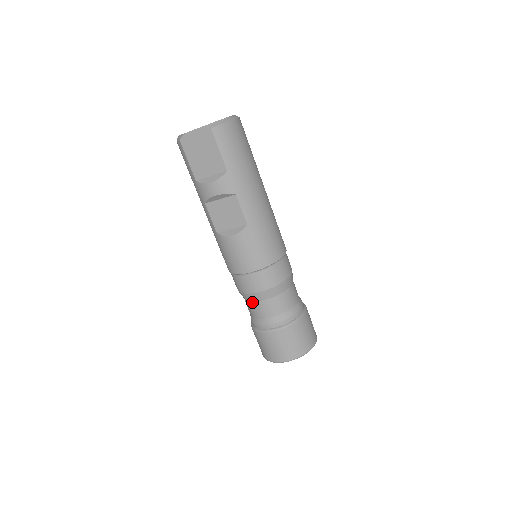
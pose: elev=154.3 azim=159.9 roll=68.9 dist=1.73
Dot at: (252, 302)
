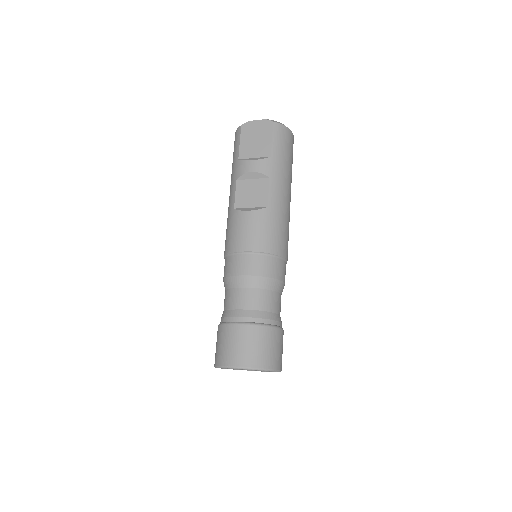
Dot at: (235, 288)
